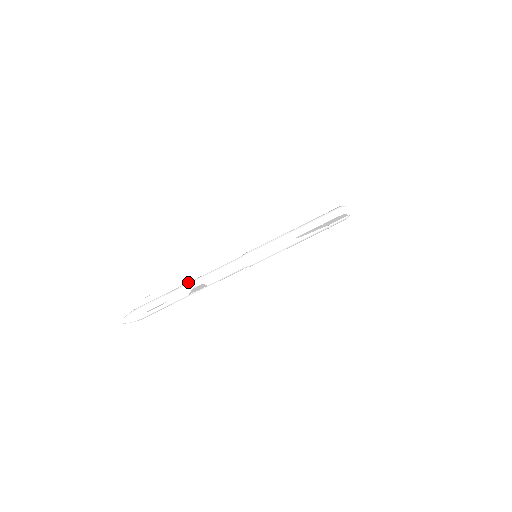
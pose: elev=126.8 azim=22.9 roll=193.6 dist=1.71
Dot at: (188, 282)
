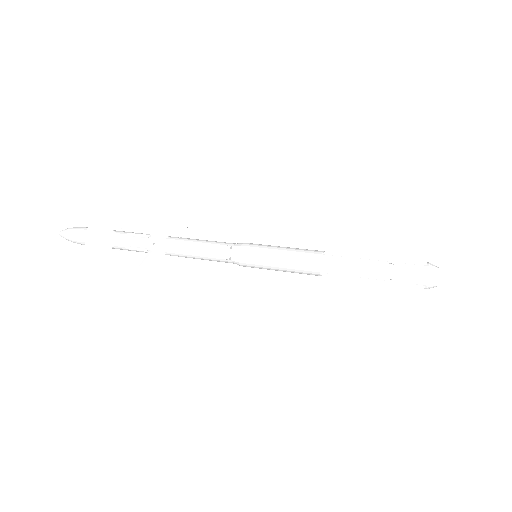
Dot at: occluded
